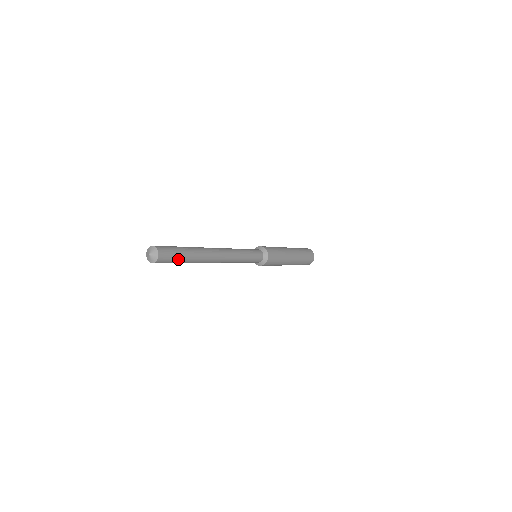
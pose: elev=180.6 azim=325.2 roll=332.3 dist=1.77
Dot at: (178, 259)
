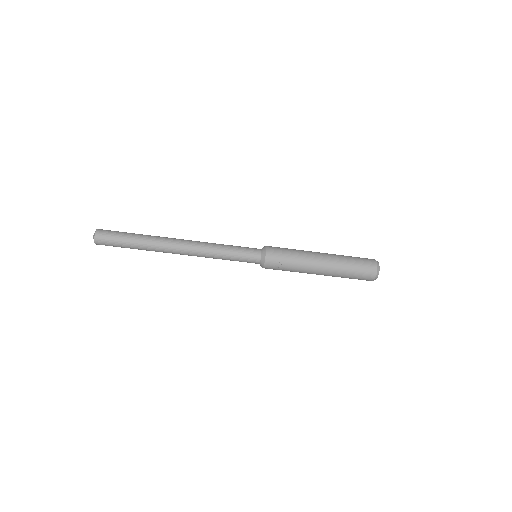
Dot at: (123, 234)
